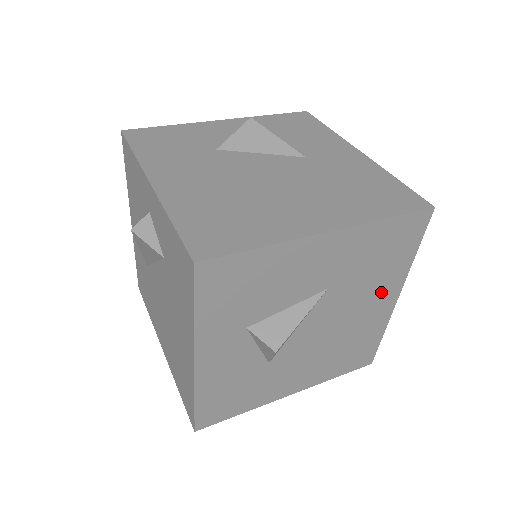
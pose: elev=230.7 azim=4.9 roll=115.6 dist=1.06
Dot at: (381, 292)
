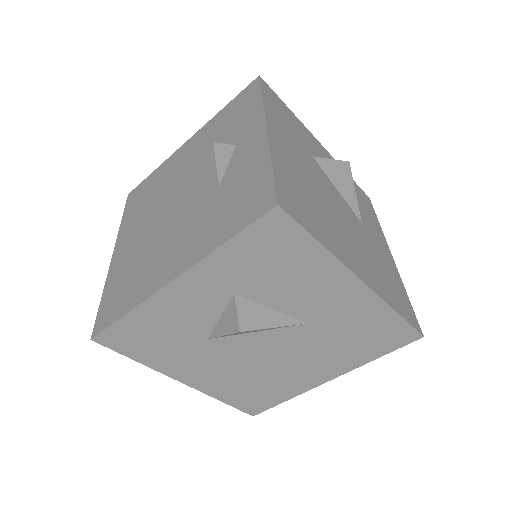
Dot at: (328, 364)
